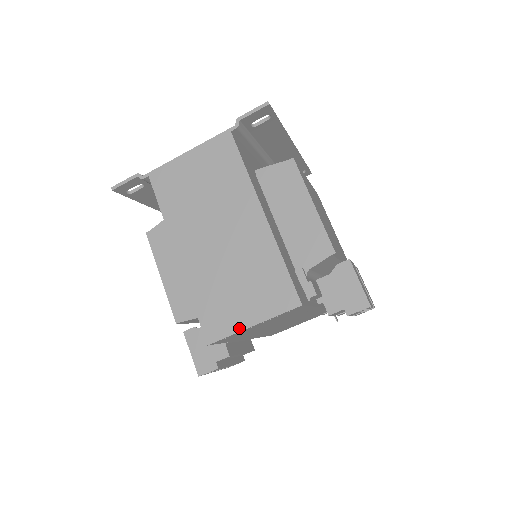
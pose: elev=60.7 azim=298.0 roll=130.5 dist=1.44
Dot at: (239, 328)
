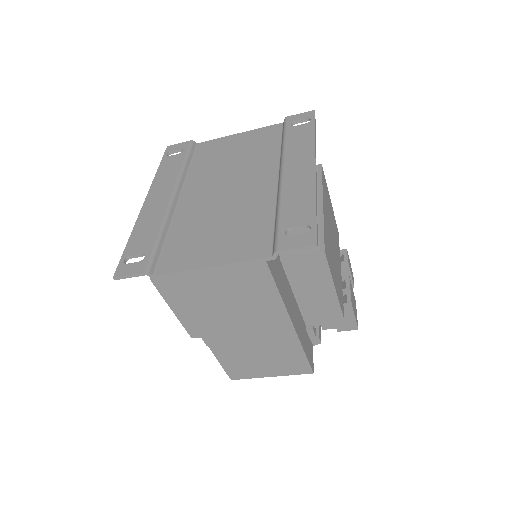
Dot at: (259, 377)
